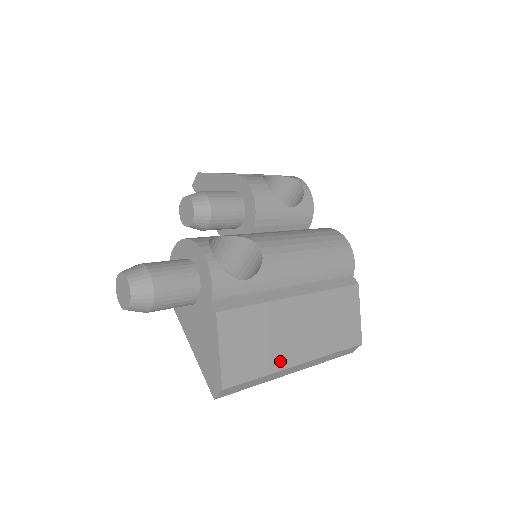
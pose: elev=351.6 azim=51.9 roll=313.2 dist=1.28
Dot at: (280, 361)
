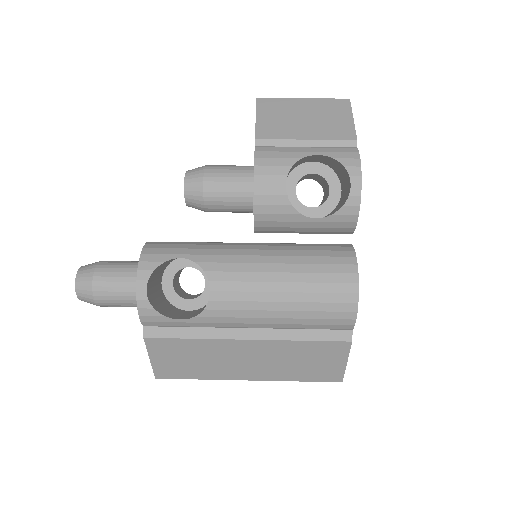
Dot at: (221, 375)
